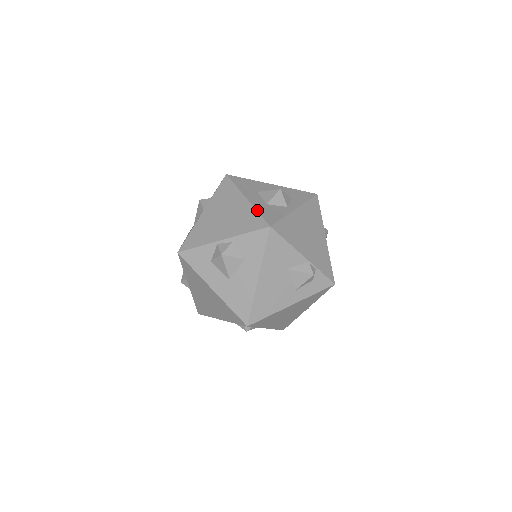
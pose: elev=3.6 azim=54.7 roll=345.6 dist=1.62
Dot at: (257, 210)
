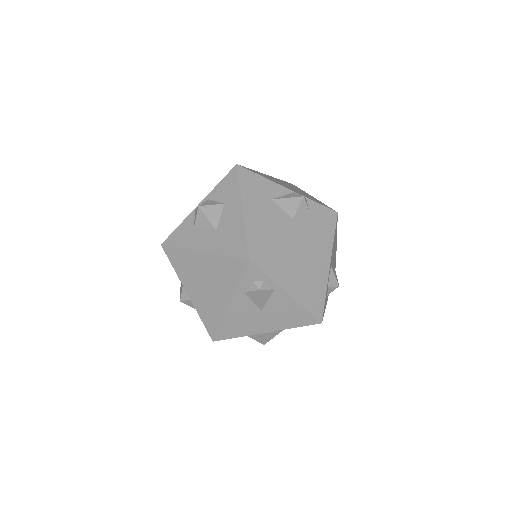
Dot at: occluded
